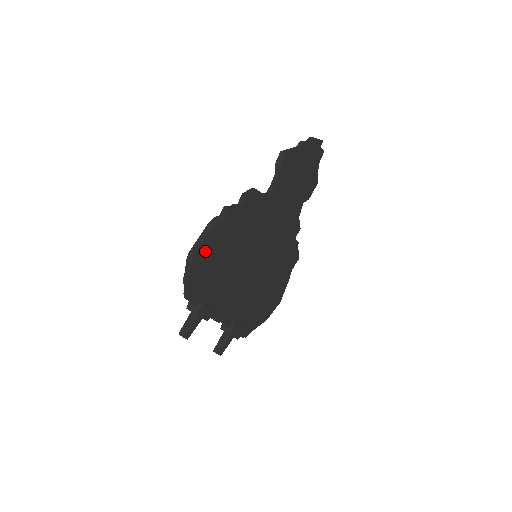
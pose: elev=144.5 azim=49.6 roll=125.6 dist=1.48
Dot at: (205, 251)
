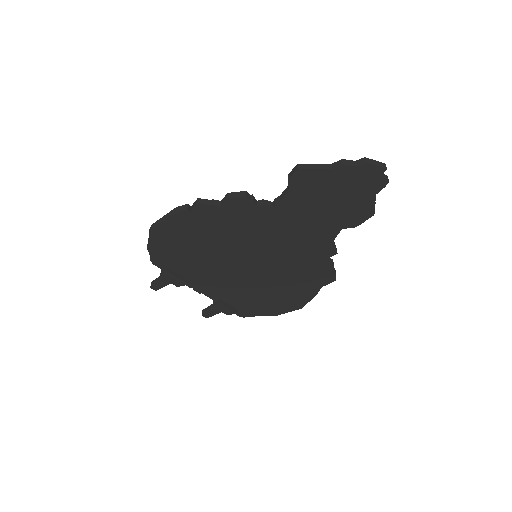
Dot at: (167, 231)
